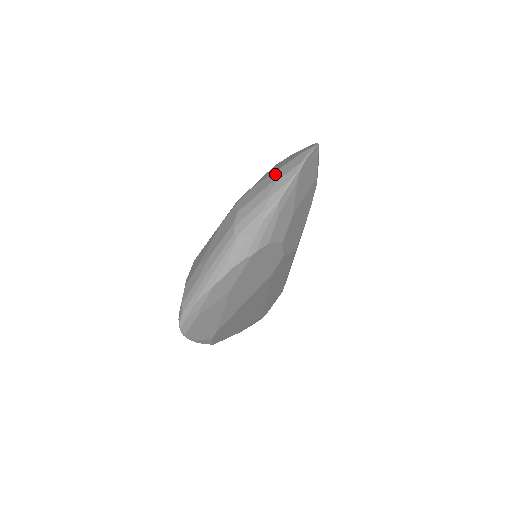
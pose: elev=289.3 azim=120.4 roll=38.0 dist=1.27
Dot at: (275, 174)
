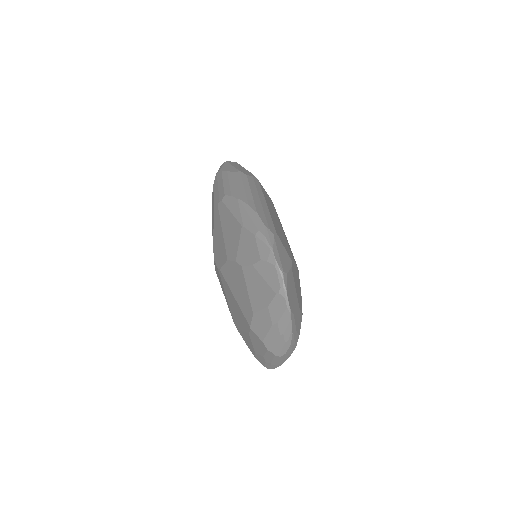
Dot at: (268, 314)
